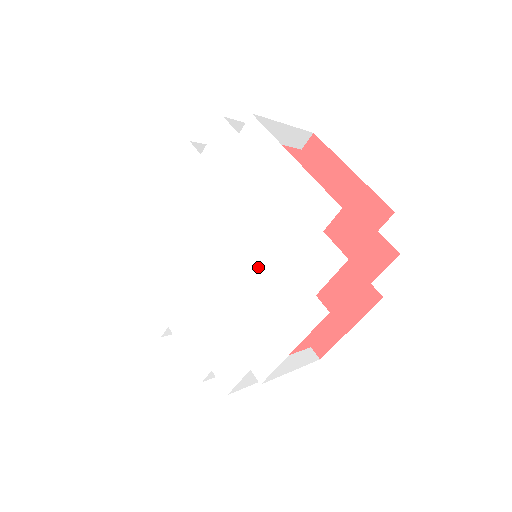
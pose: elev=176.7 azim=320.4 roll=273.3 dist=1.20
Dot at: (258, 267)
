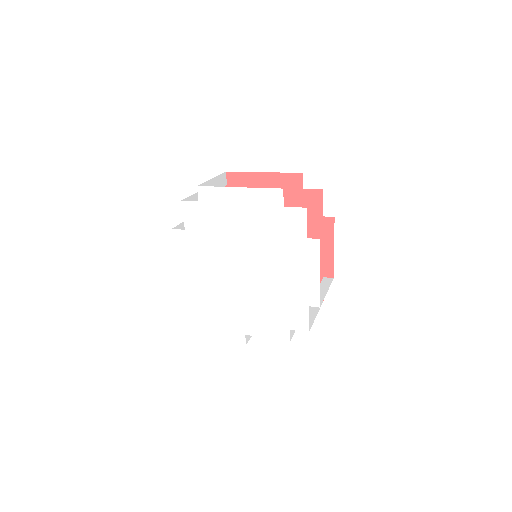
Dot at: (267, 254)
